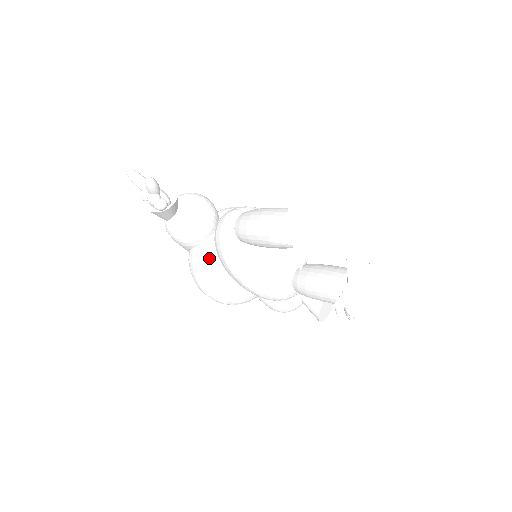
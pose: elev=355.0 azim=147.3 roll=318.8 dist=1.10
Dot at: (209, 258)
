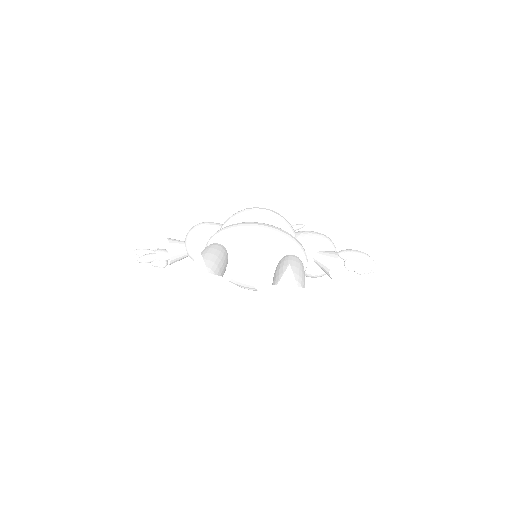
Dot at: occluded
